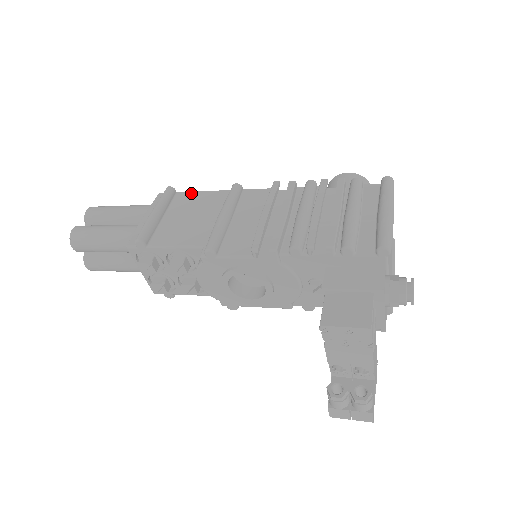
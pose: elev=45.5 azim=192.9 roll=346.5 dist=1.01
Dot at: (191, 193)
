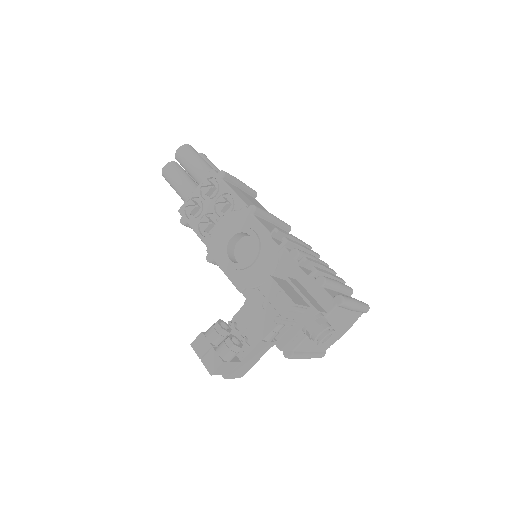
Dot at: (262, 206)
